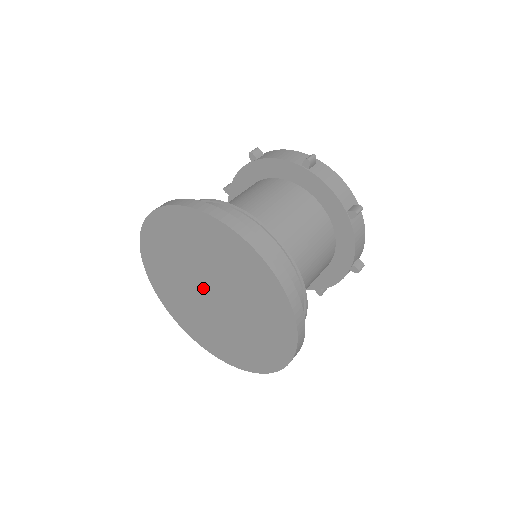
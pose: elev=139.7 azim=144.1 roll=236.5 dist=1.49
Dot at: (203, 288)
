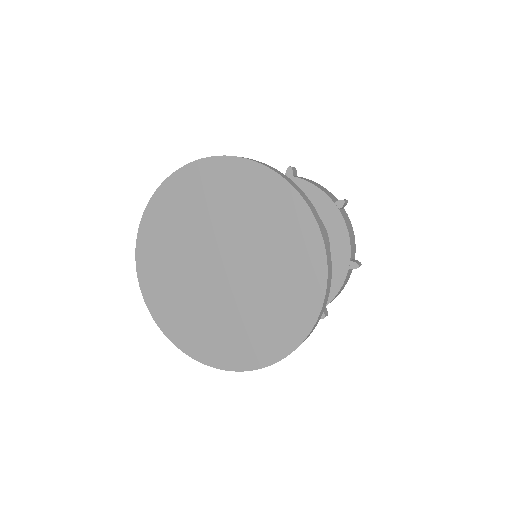
Dot at: (211, 262)
